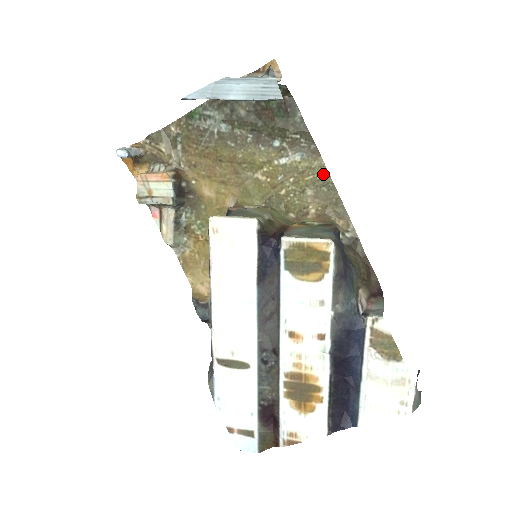
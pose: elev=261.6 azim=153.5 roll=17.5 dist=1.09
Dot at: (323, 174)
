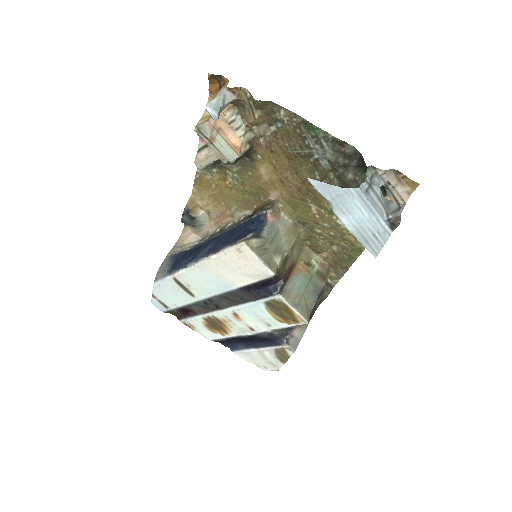
Dot at: (356, 252)
